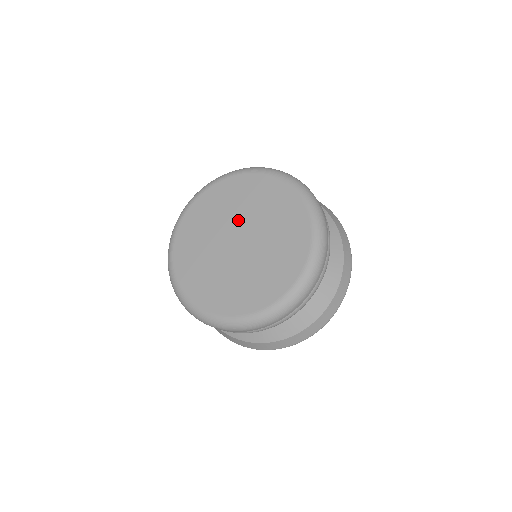
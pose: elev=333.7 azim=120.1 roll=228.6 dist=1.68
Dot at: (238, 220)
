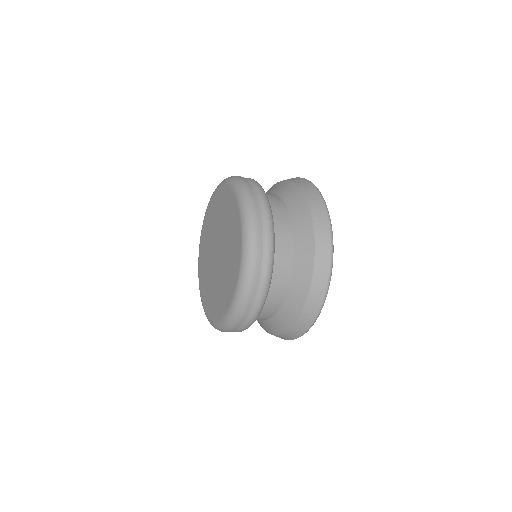
Dot at: (219, 233)
